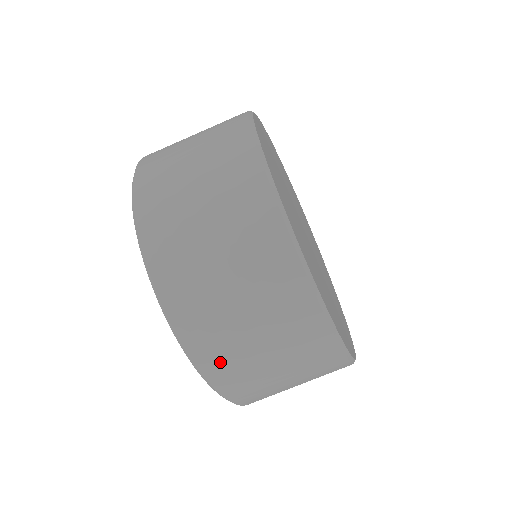
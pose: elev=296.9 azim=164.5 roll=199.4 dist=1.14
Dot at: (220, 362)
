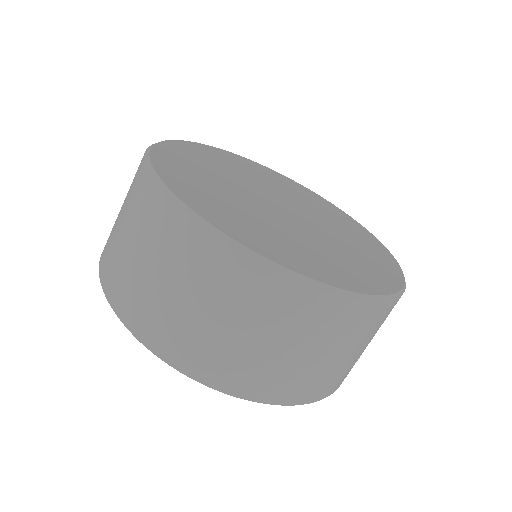
Dot at: (308, 389)
